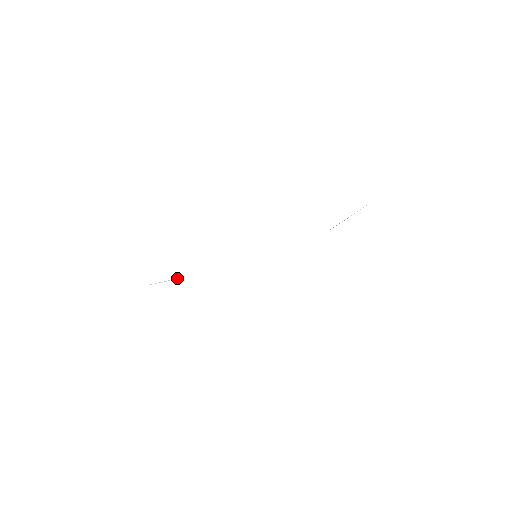
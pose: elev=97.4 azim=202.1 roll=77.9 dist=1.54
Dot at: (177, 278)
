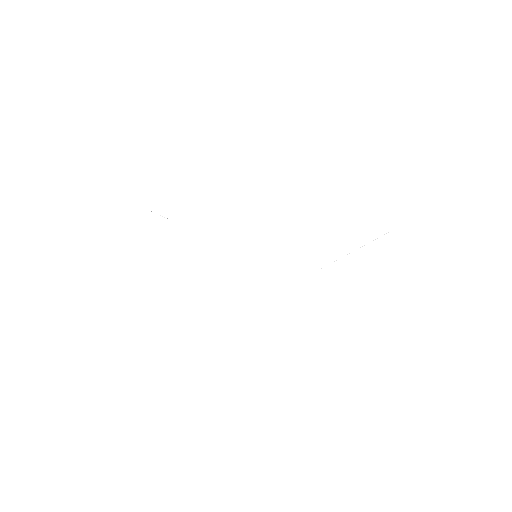
Dot at: occluded
